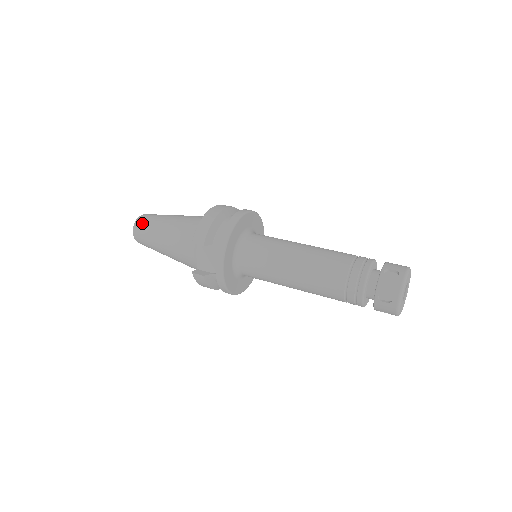
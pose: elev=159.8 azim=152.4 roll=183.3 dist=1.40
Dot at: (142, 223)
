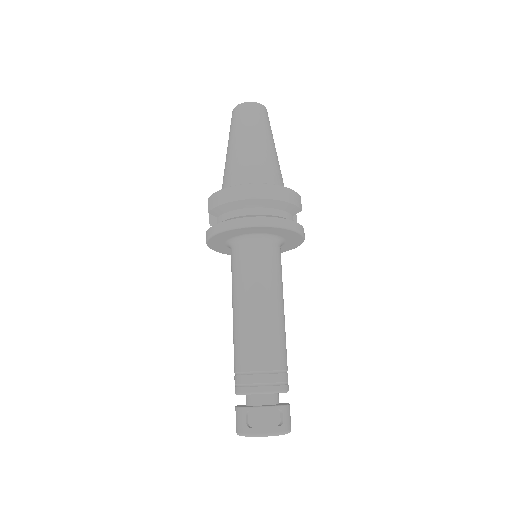
Dot at: (235, 115)
